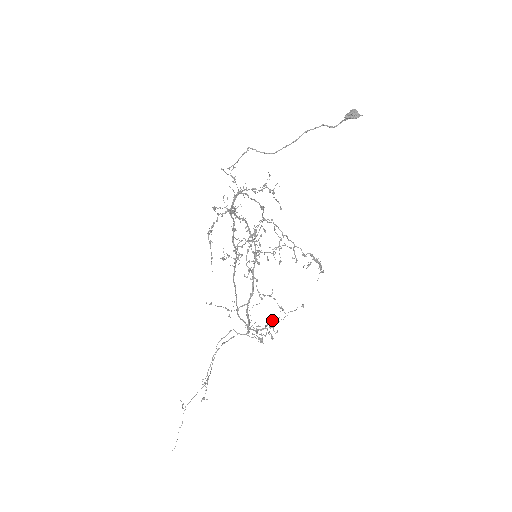
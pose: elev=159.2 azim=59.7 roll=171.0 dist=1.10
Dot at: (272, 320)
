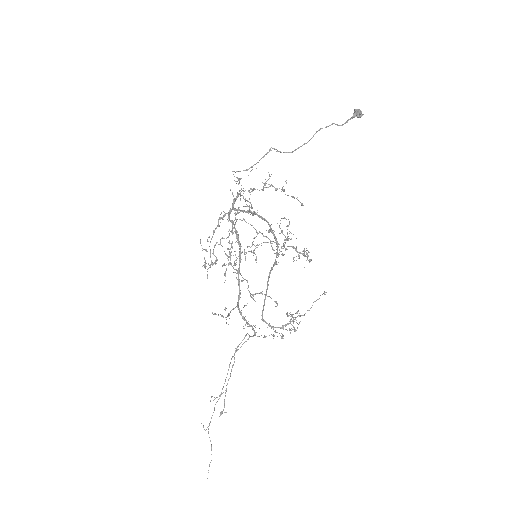
Dot at: (295, 313)
